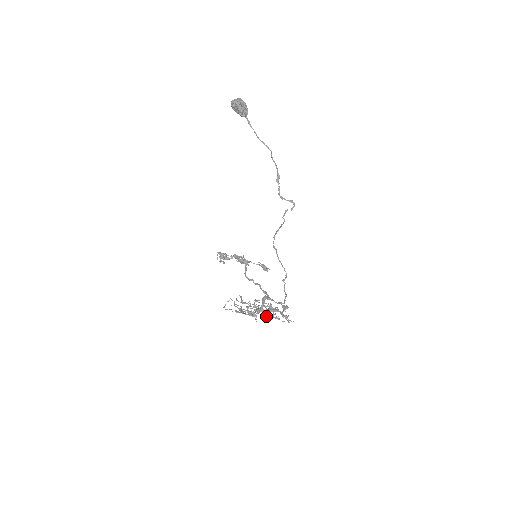
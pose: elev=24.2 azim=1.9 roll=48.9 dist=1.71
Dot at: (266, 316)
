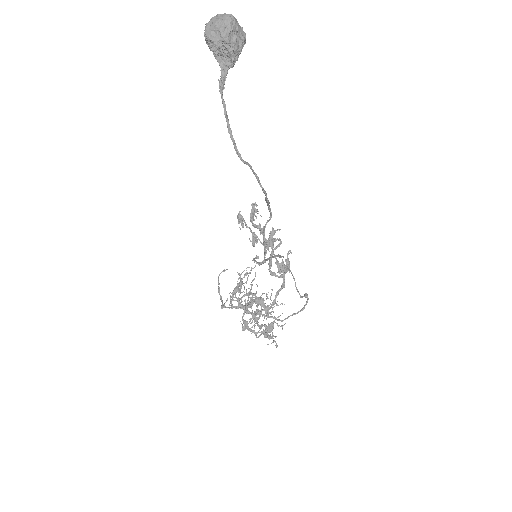
Dot at: occluded
